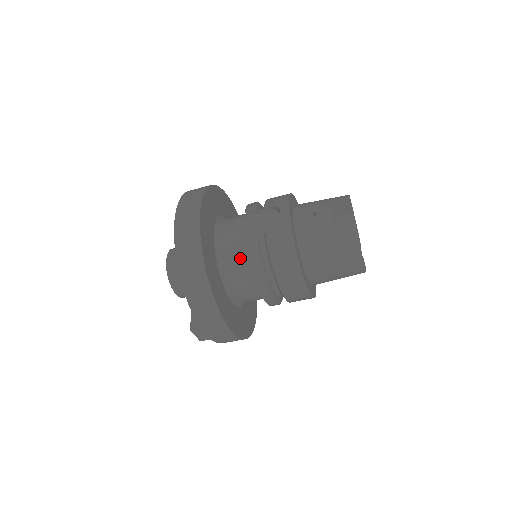
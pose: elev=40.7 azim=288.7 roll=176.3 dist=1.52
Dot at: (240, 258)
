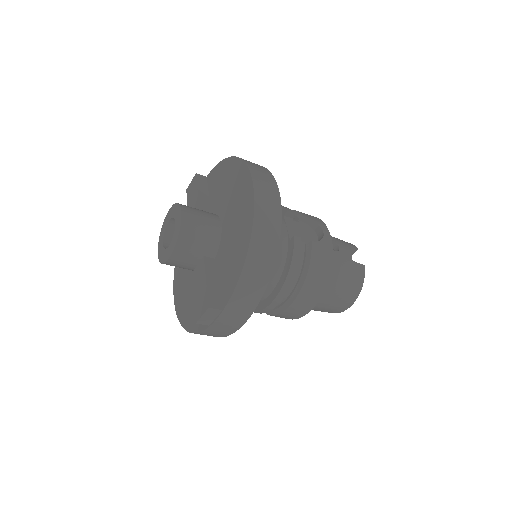
Dot at: (277, 253)
